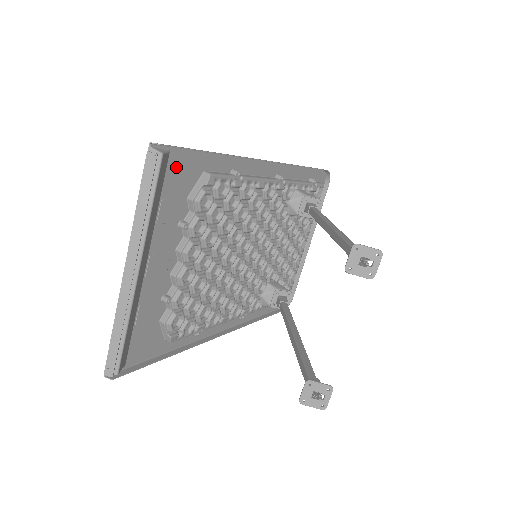
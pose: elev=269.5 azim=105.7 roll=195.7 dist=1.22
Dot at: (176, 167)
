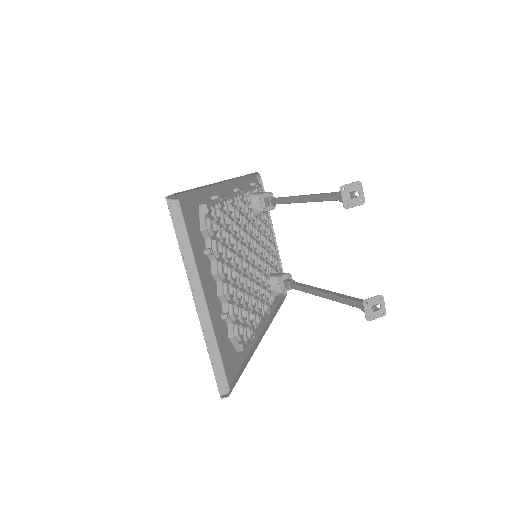
Dot at: (185, 209)
